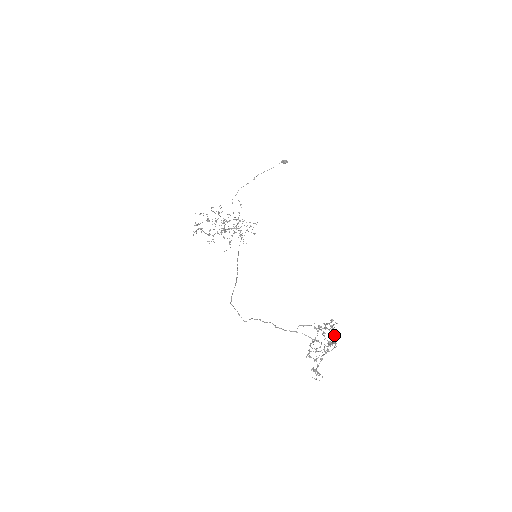
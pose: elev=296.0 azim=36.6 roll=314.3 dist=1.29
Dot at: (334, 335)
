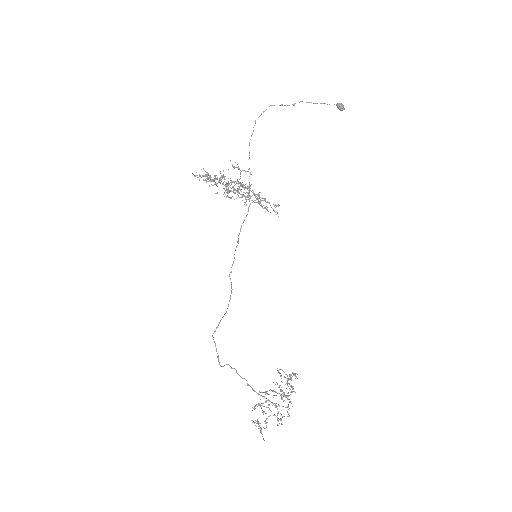
Dot at: occluded
